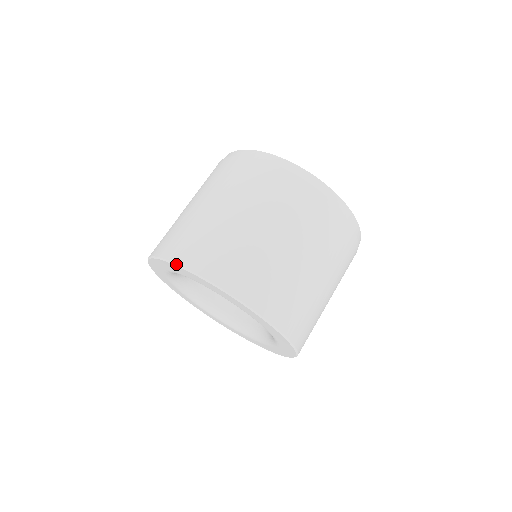
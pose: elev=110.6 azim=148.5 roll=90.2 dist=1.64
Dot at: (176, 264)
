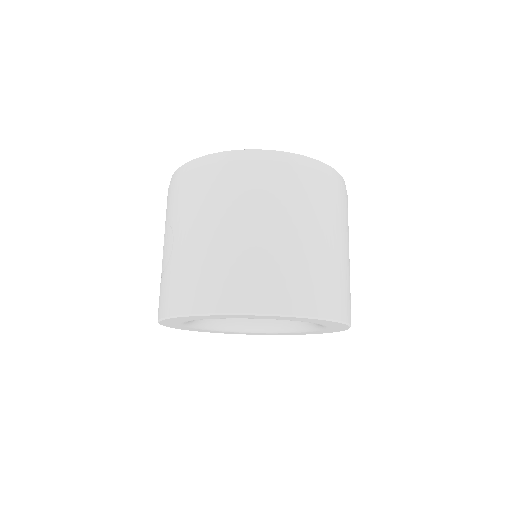
Dot at: (244, 314)
